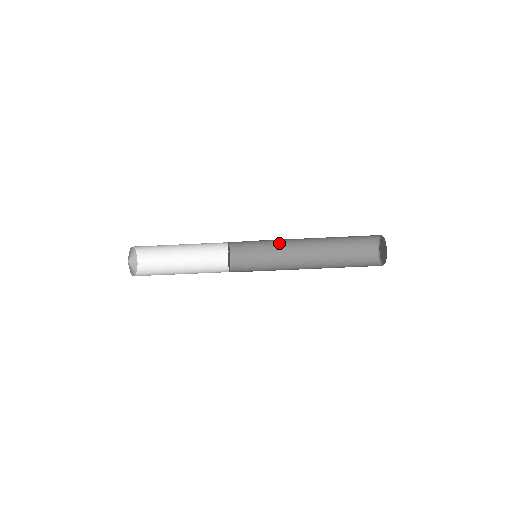
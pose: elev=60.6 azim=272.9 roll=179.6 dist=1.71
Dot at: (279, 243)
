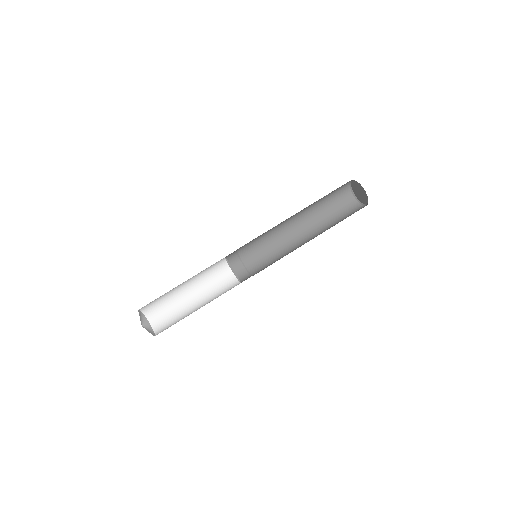
Dot at: (269, 237)
